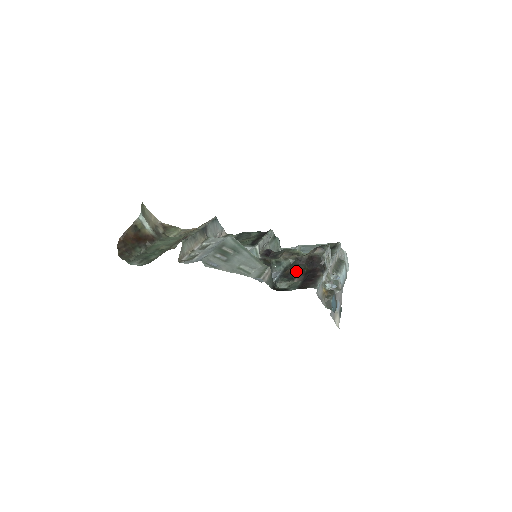
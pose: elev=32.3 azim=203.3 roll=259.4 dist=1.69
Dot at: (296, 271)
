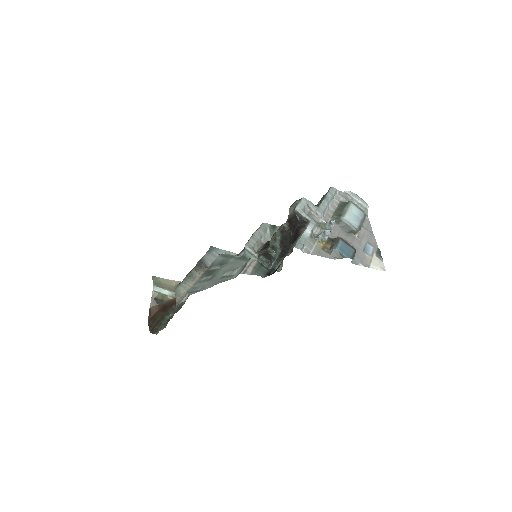
Dot at: (286, 244)
